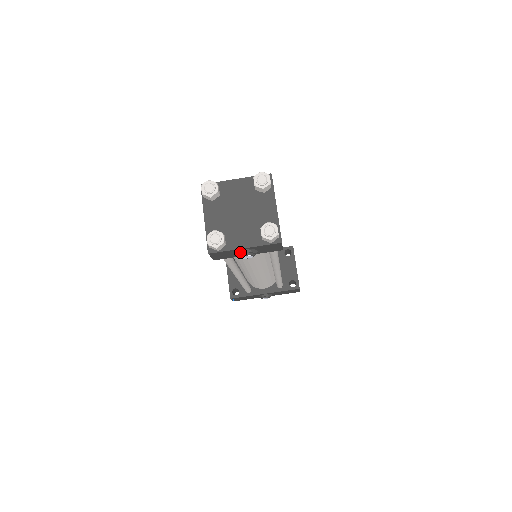
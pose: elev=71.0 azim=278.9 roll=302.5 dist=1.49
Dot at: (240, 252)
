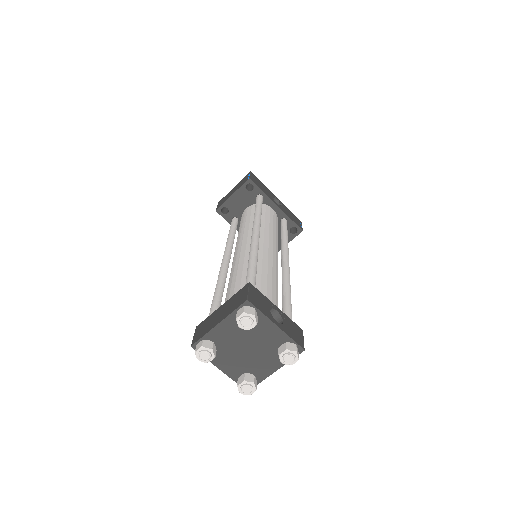
Dot at: (215, 363)
